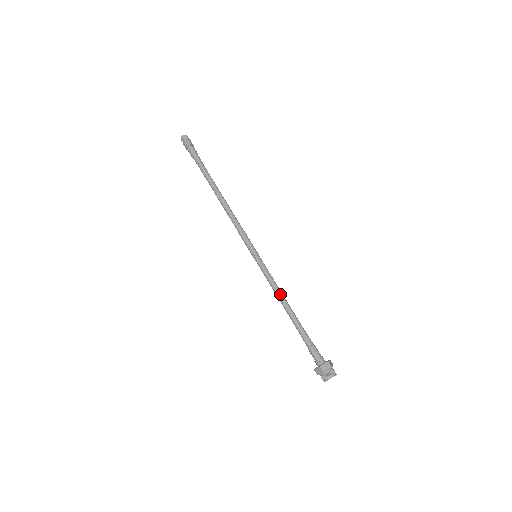
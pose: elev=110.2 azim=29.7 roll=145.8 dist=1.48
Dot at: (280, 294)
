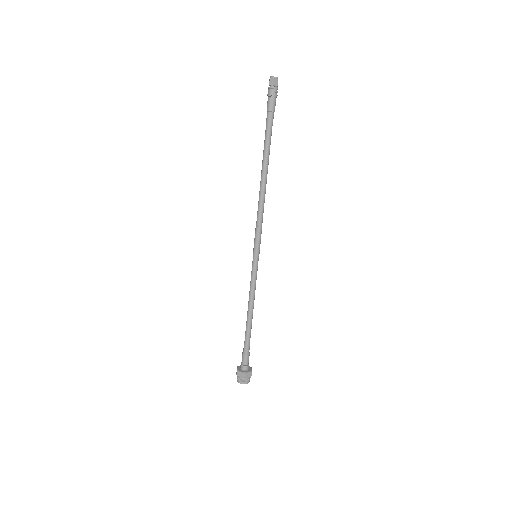
Dot at: (253, 302)
